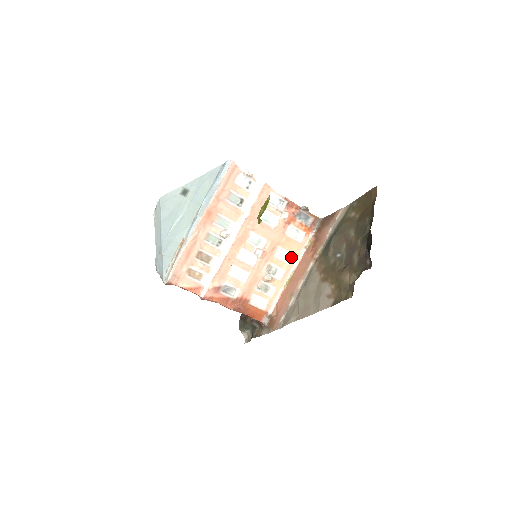
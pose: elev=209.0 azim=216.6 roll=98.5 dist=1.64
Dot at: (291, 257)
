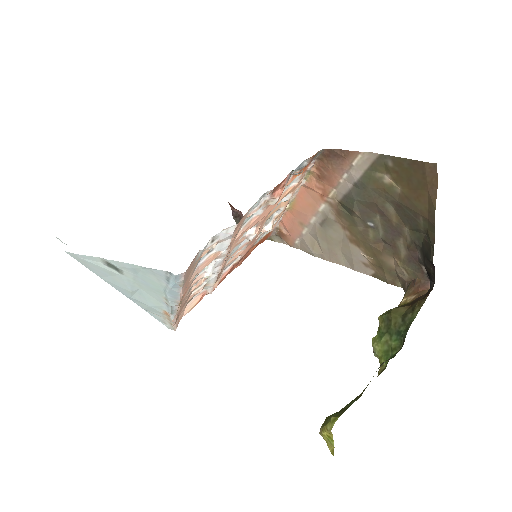
Dot at: (288, 197)
